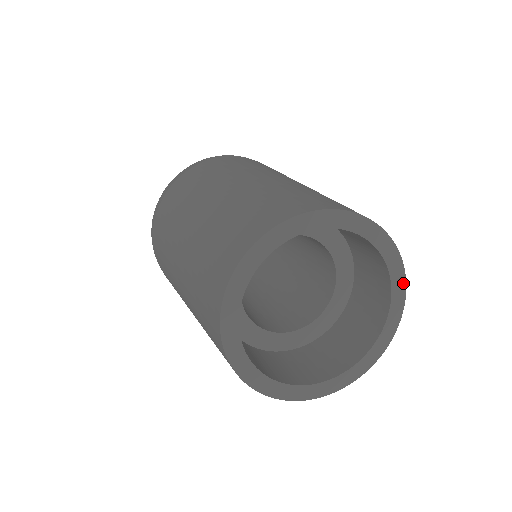
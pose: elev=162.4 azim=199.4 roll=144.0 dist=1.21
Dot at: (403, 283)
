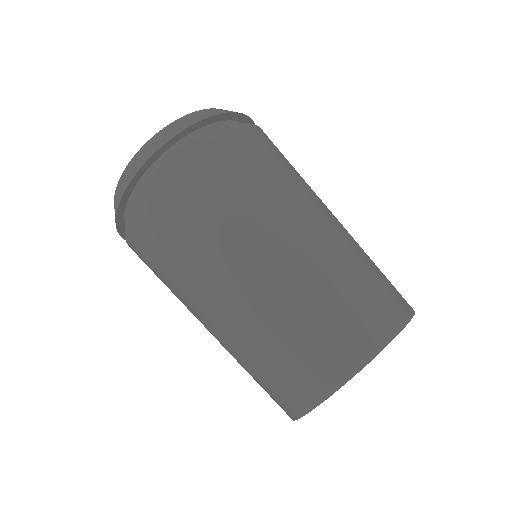
Dot at: occluded
